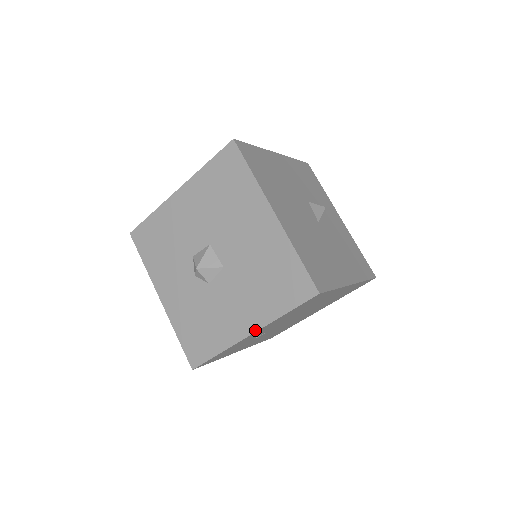
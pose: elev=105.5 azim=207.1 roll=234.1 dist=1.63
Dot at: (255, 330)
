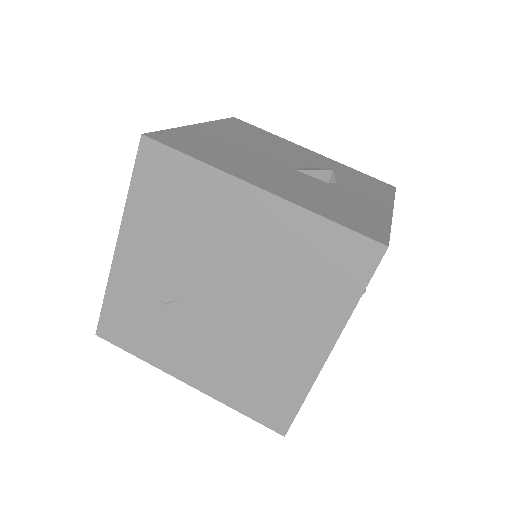
Dot at: (119, 236)
